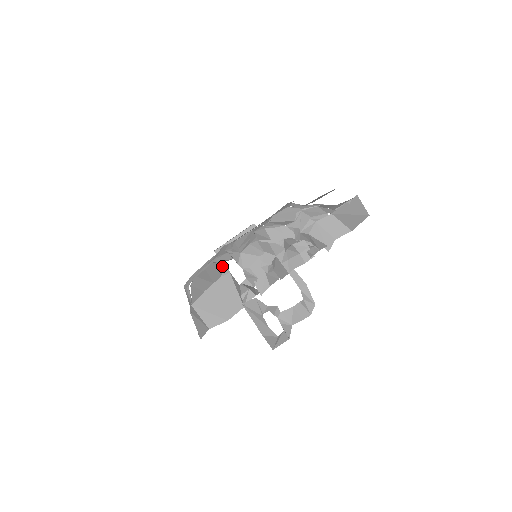
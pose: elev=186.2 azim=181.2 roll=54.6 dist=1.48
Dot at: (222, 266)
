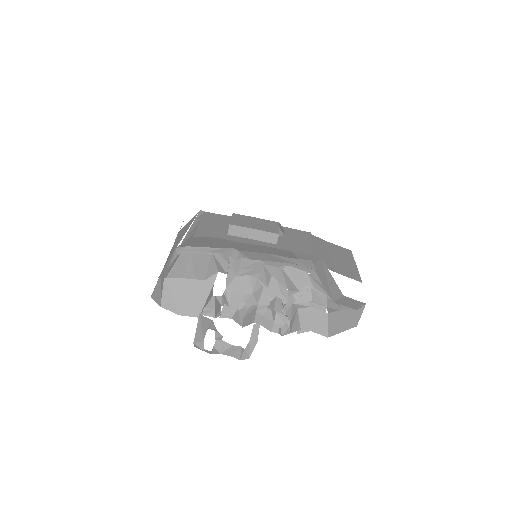
Dot at: (214, 272)
